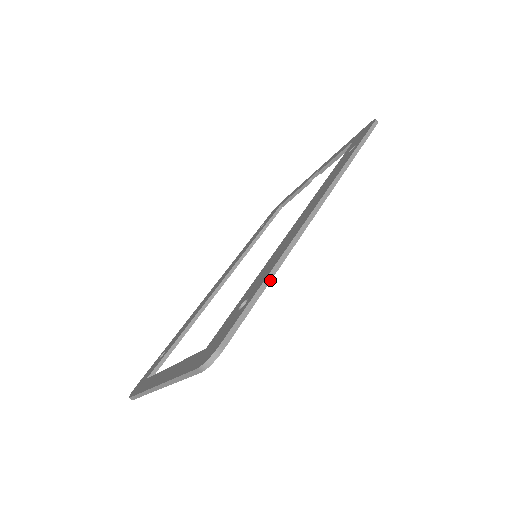
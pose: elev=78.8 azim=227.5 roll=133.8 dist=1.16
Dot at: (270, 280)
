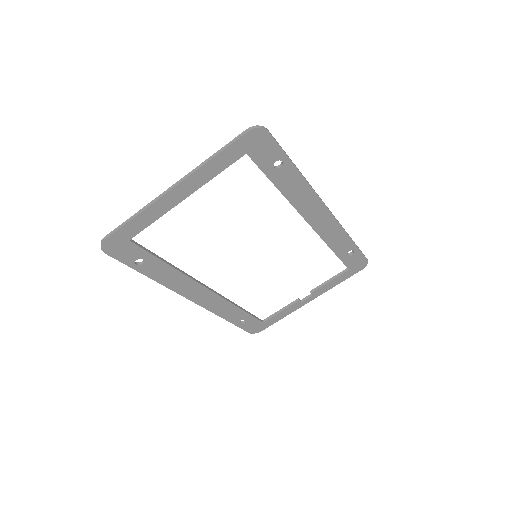
Dot at: (298, 169)
